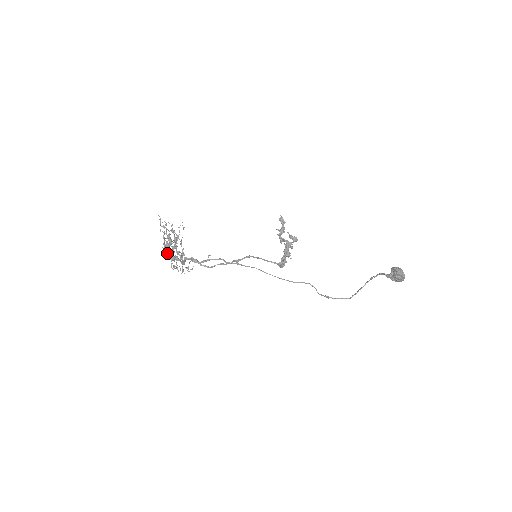
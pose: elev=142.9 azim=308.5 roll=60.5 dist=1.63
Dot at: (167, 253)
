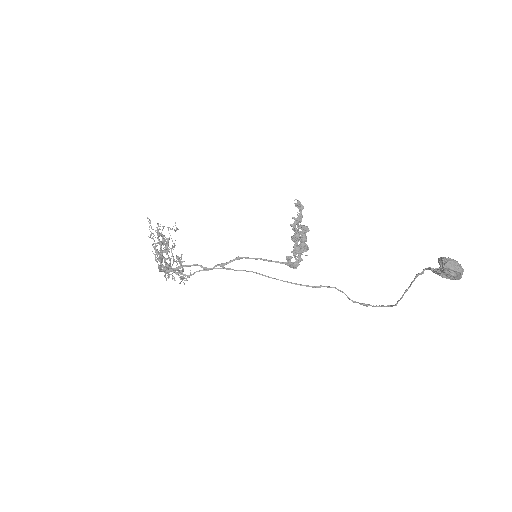
Dot at: (160, 261)
